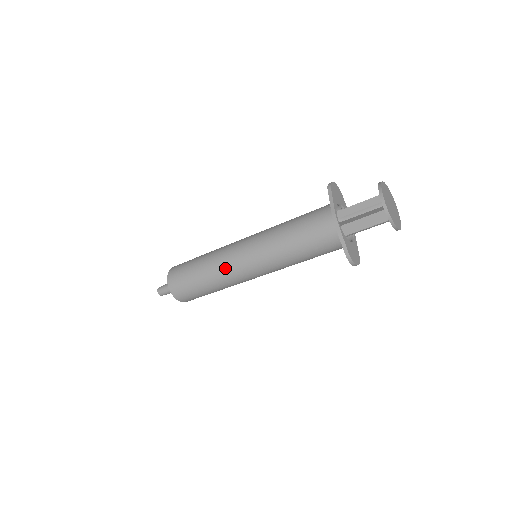
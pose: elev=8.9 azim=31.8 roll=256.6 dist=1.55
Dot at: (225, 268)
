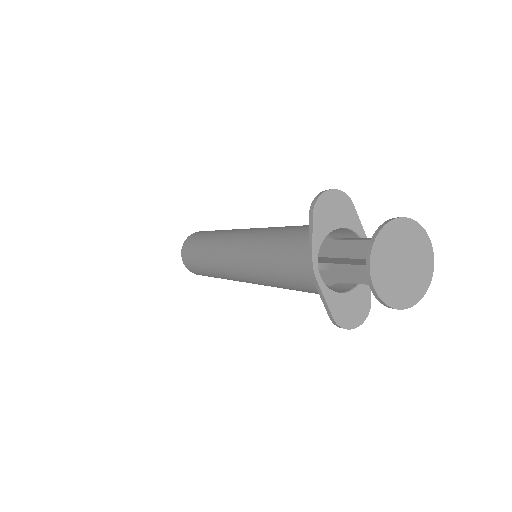
Dot at: (220, 270)
